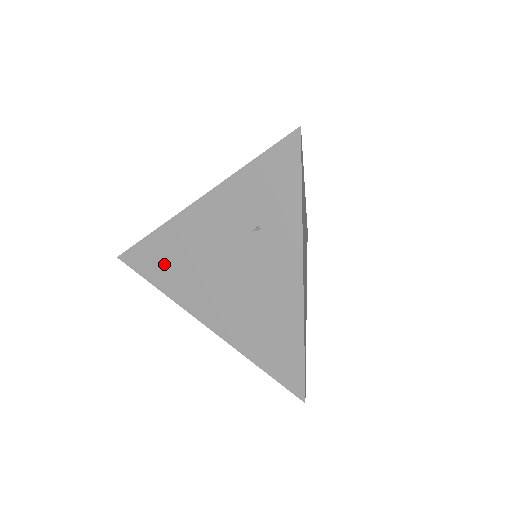
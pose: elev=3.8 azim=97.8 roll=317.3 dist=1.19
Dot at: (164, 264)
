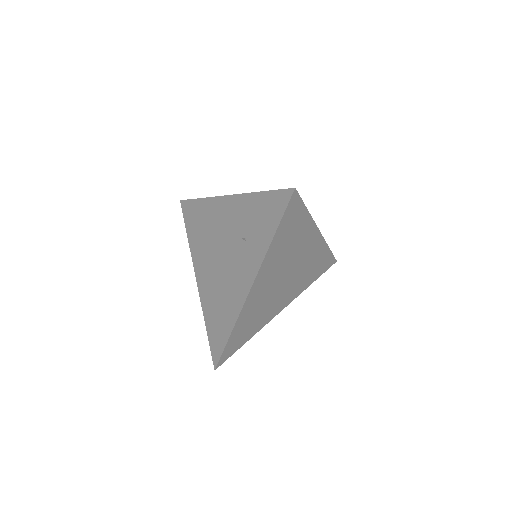
Dot at: (197, 224)
